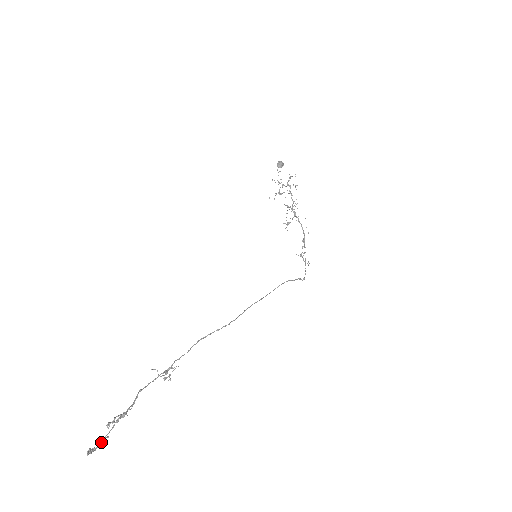
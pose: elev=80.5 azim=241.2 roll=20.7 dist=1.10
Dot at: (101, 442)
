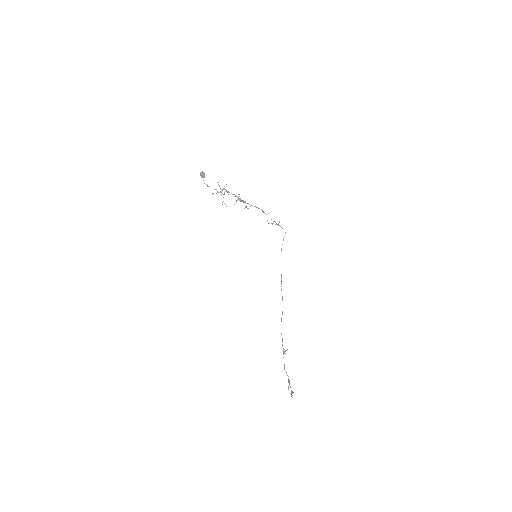
Dot at: (292, 393)
